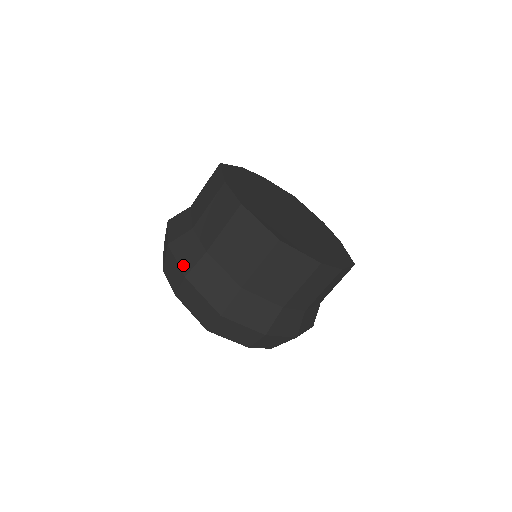
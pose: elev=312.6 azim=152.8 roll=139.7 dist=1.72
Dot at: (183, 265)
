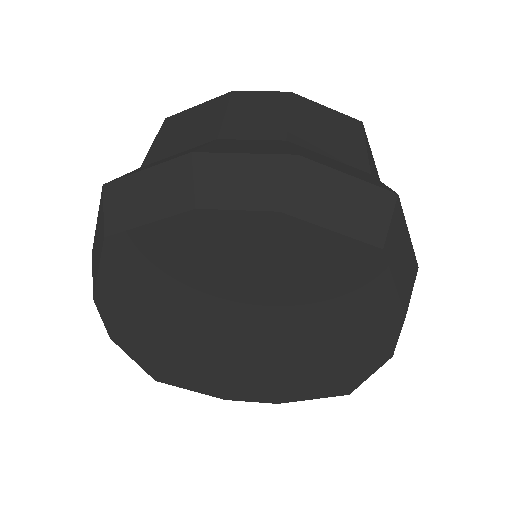
Dot at: (270, 151)
